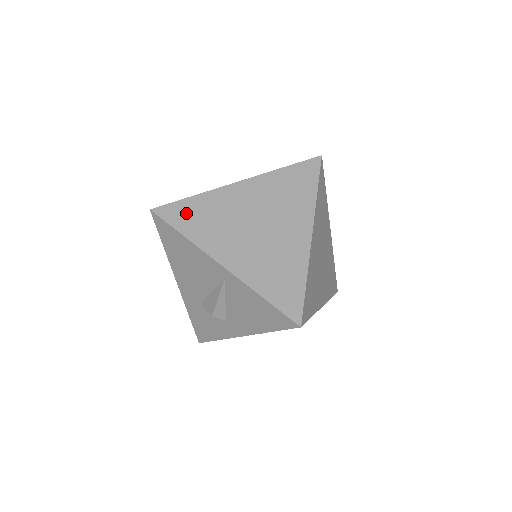
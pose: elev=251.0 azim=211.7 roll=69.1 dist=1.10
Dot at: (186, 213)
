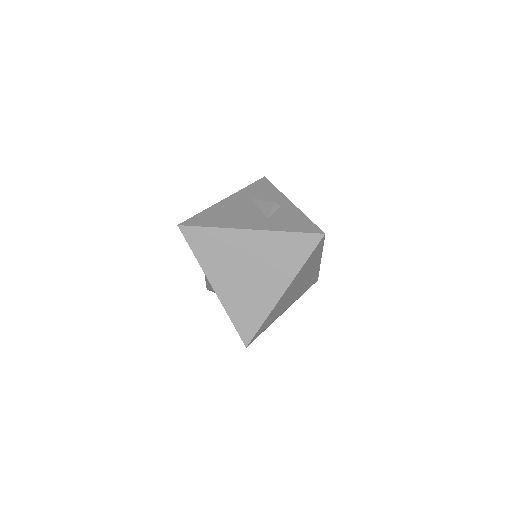
Dot at: (202, 239)
